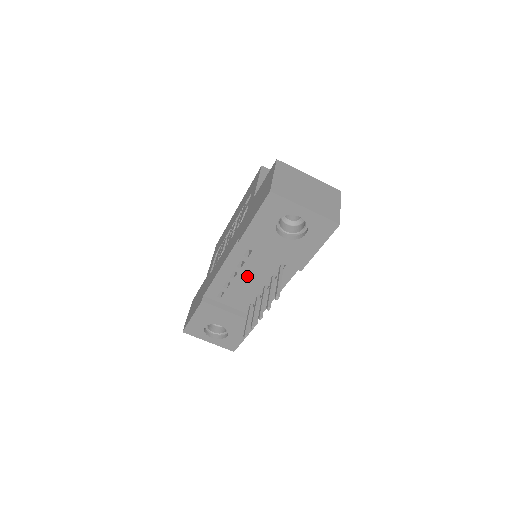
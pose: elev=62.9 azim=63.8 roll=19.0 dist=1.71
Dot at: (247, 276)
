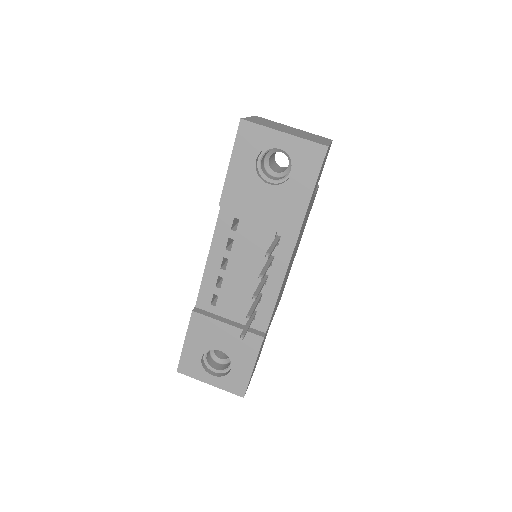
Dot at: (240, 262)
